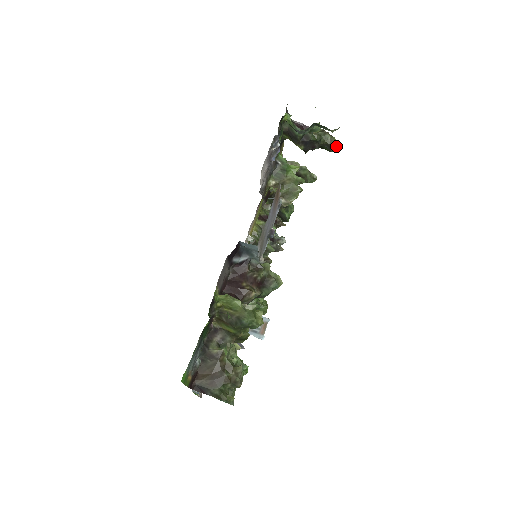
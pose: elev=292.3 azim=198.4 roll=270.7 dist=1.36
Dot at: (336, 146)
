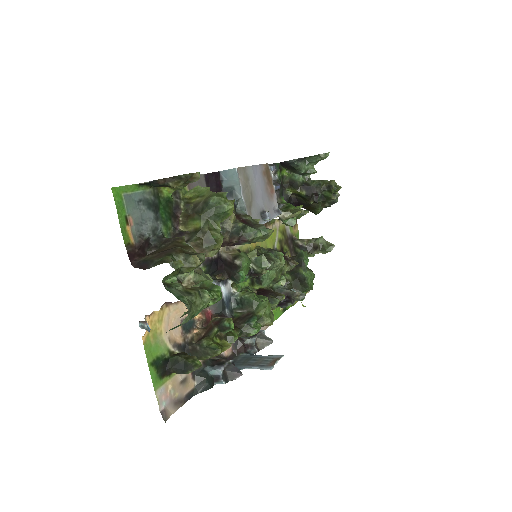
Dot at: (335, 185)
